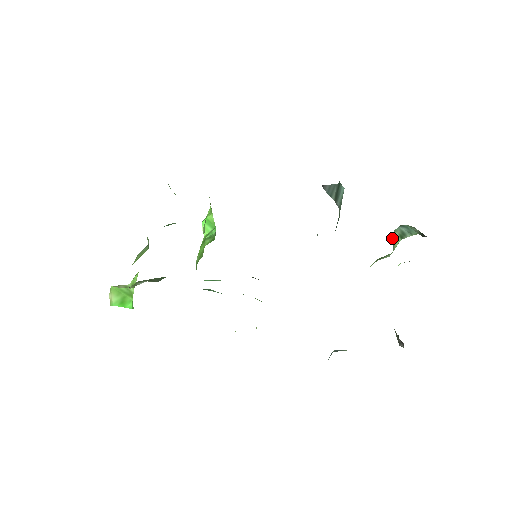
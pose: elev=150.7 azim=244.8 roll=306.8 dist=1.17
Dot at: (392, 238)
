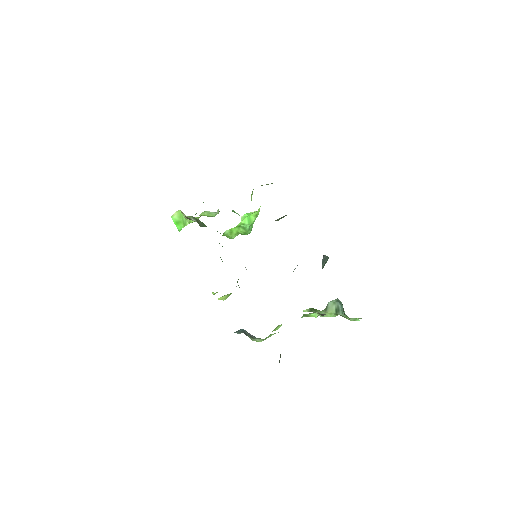
Dot at: (329, 304)
